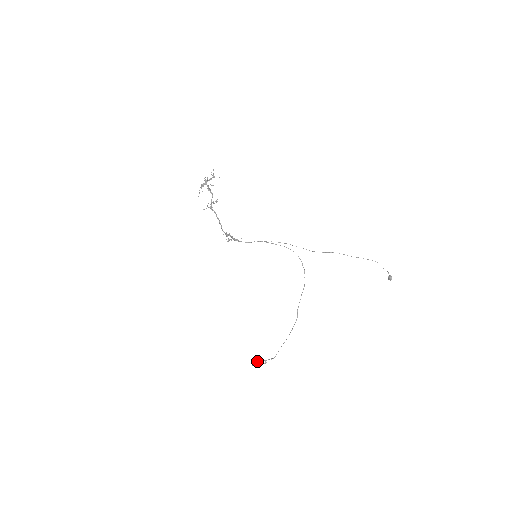
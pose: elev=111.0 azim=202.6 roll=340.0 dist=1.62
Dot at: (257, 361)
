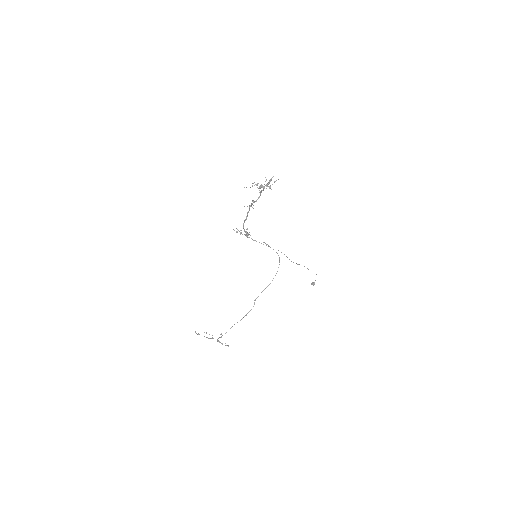
Dot at: (204, 332)
